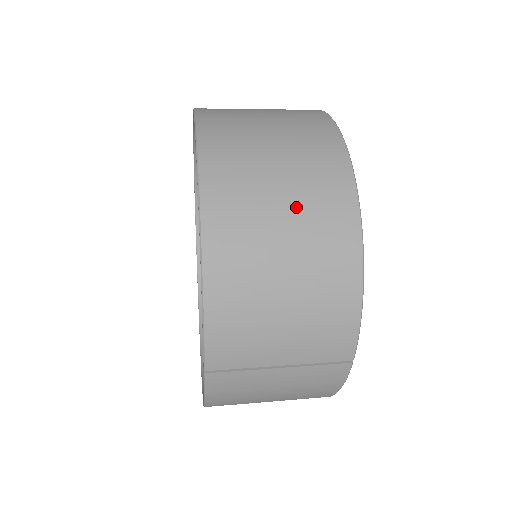
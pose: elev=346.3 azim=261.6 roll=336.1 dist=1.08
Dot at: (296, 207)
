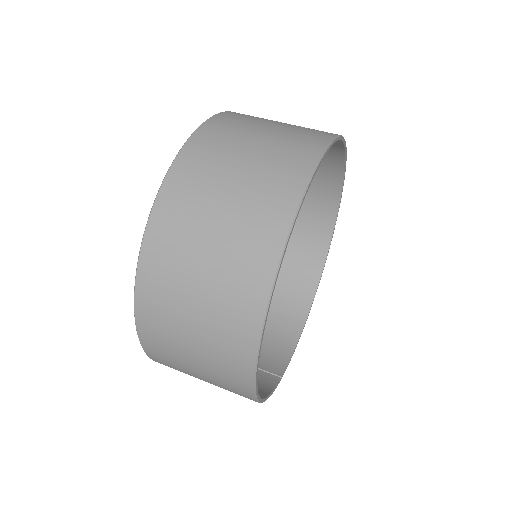
Dot at: (209, 379)
